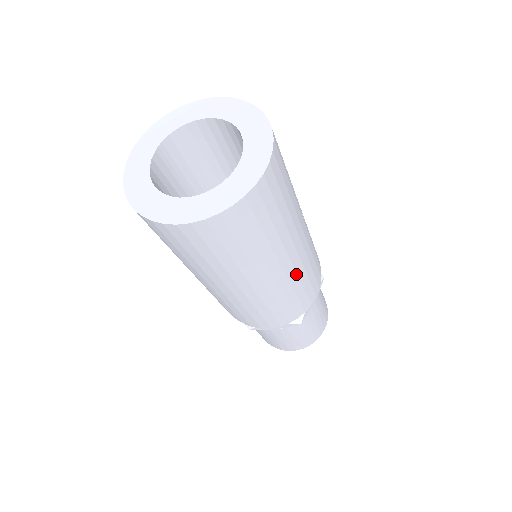
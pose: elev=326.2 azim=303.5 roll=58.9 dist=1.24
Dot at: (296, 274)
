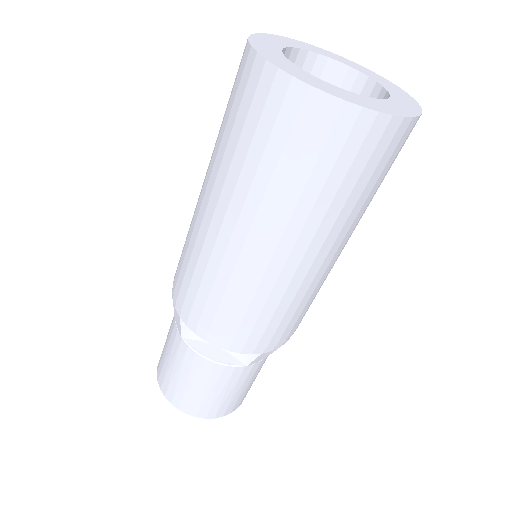
Dot at: occluded
